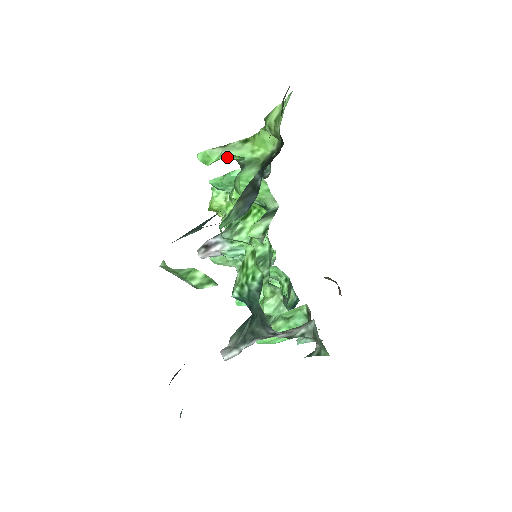
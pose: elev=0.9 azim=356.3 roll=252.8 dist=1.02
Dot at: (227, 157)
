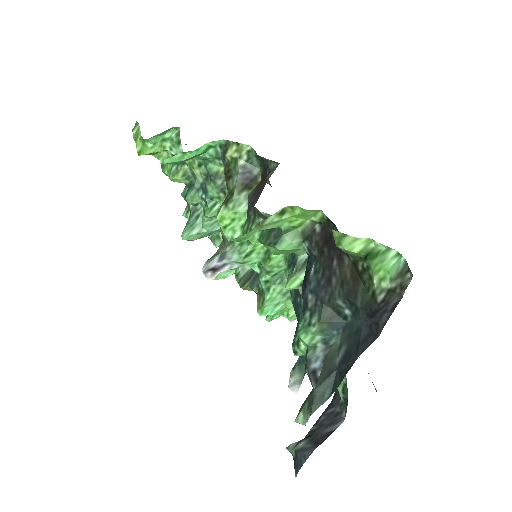
Dot at: (260, 227)
